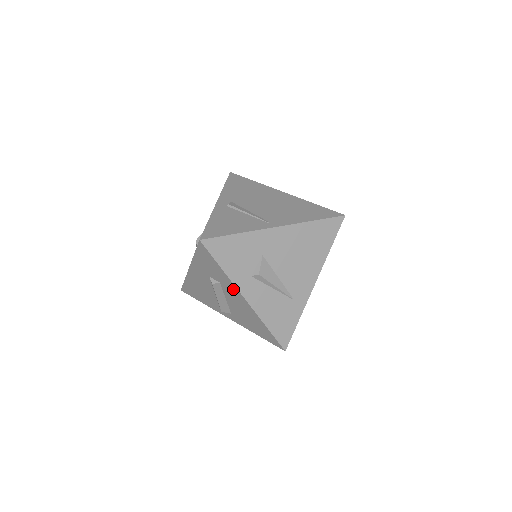
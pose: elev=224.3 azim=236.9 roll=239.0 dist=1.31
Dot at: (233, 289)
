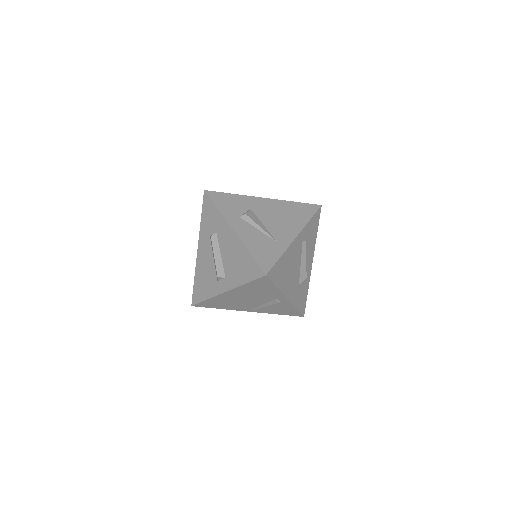
Dot at: (224, 227)
